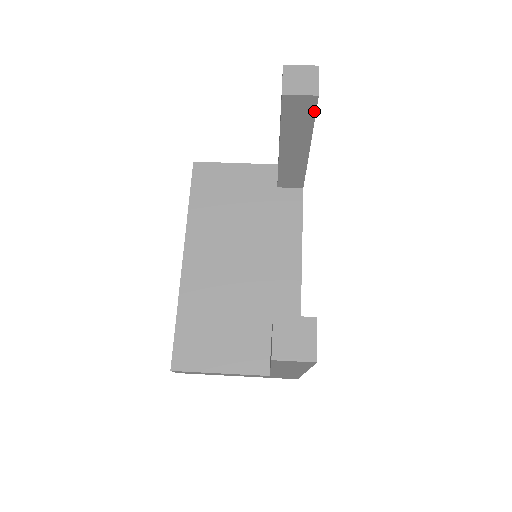
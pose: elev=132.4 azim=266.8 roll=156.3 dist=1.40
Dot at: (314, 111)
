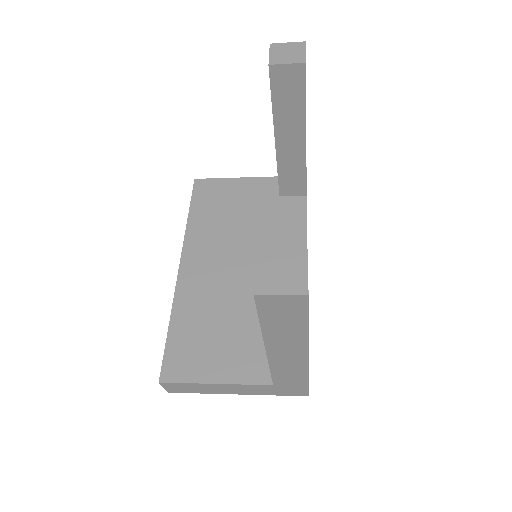
Dot at: (304, 85)
